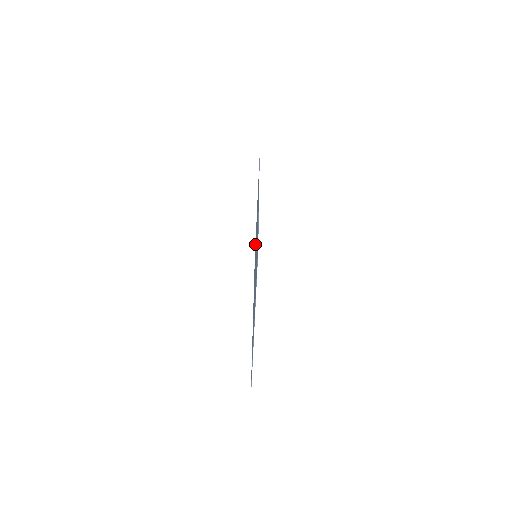
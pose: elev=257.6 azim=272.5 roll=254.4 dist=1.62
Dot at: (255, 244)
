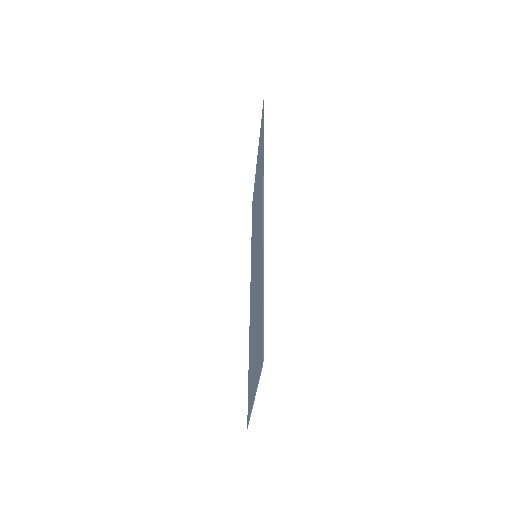
Dot at: occluded
